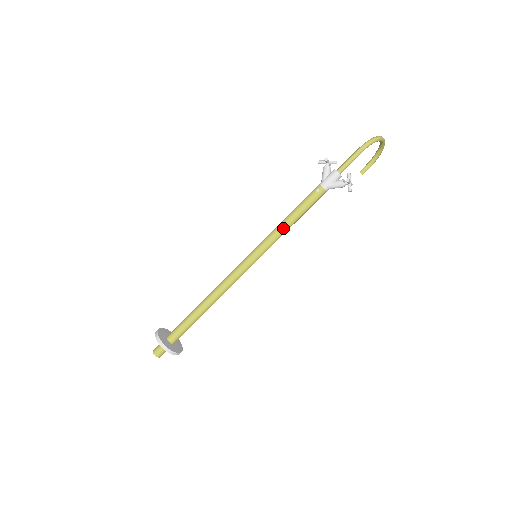
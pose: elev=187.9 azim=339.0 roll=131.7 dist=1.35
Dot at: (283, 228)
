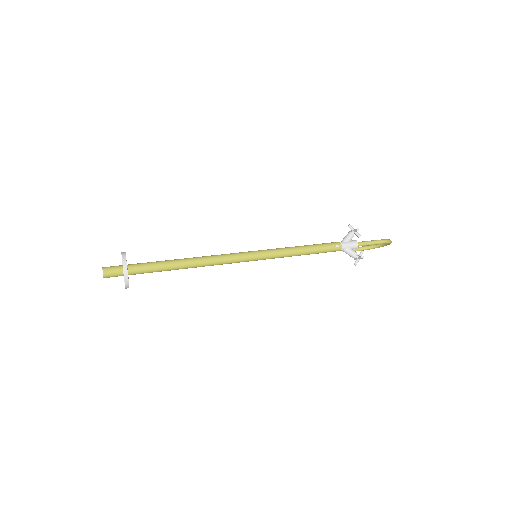
Dot at: (295, 253)
